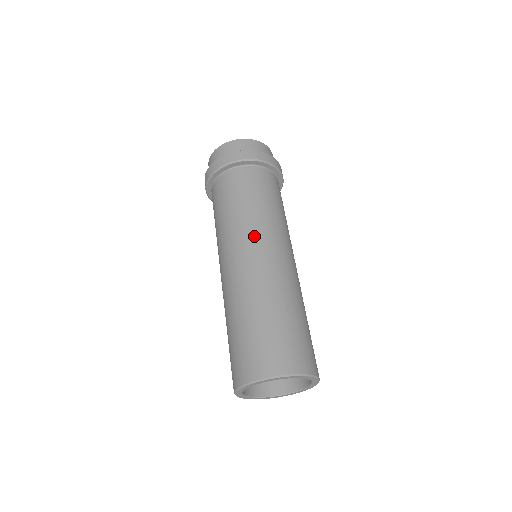
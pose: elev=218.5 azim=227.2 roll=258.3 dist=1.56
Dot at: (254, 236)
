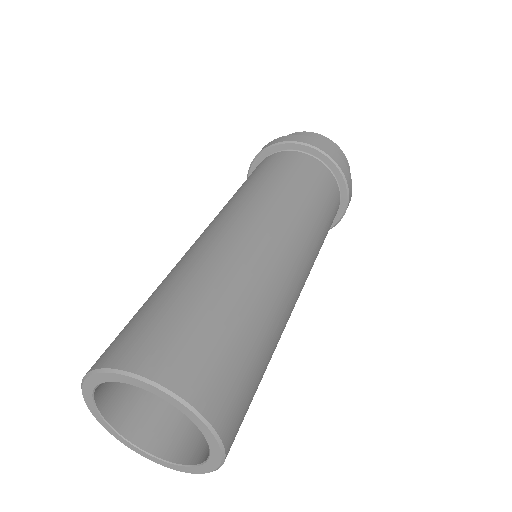
Dot at: (245, 207)
